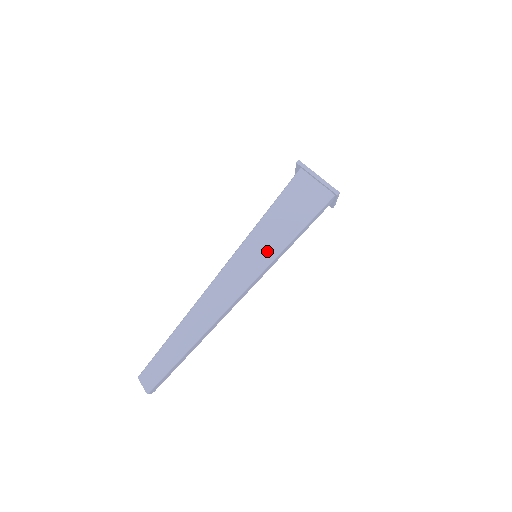
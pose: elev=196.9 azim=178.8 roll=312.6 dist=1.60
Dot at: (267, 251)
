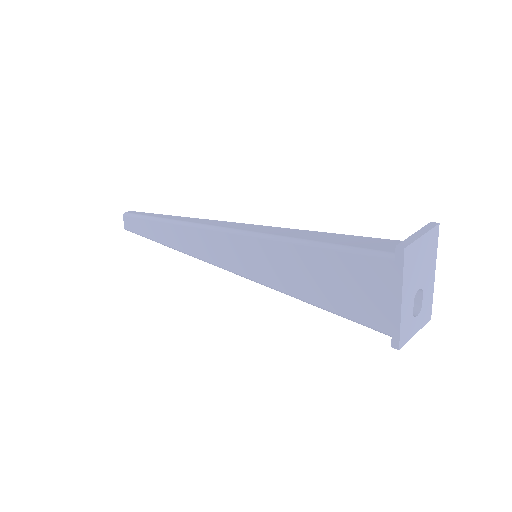
Dot at: (261, 272)
